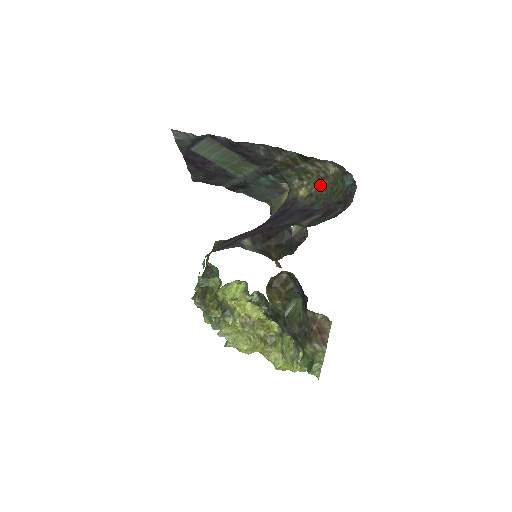
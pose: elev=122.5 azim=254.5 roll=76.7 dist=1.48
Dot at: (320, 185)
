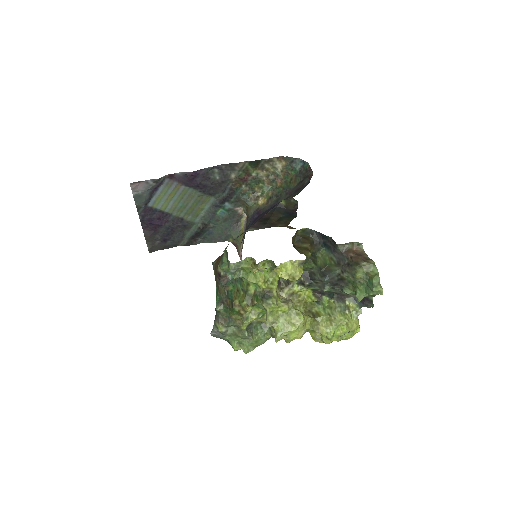
Dot at: (273, 187)
